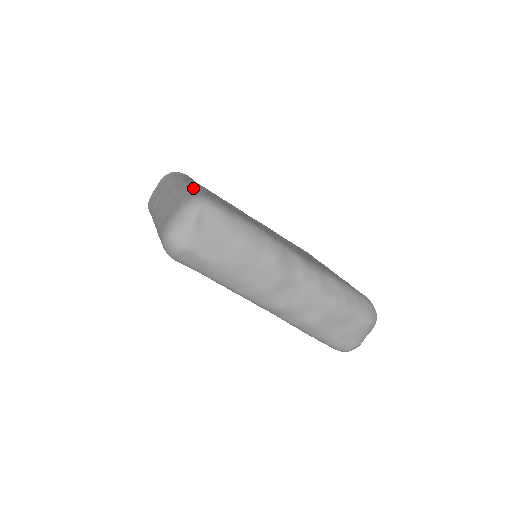
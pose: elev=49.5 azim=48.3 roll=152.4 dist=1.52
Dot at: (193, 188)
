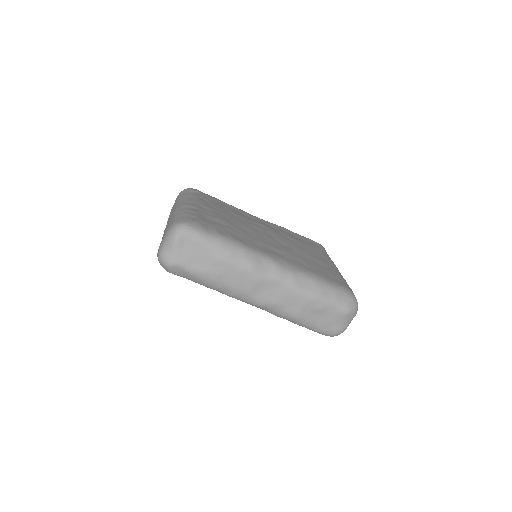
Dot at: (183, 212)
